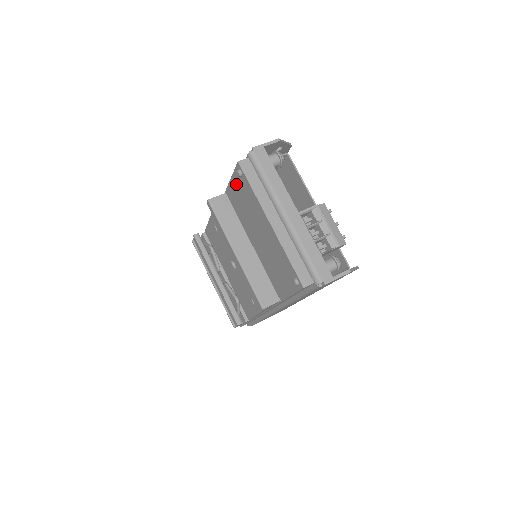
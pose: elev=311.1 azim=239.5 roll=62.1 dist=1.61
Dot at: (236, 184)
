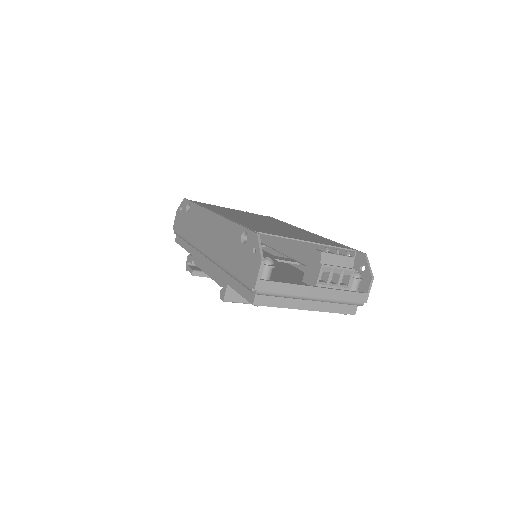
Dot at: occluded
